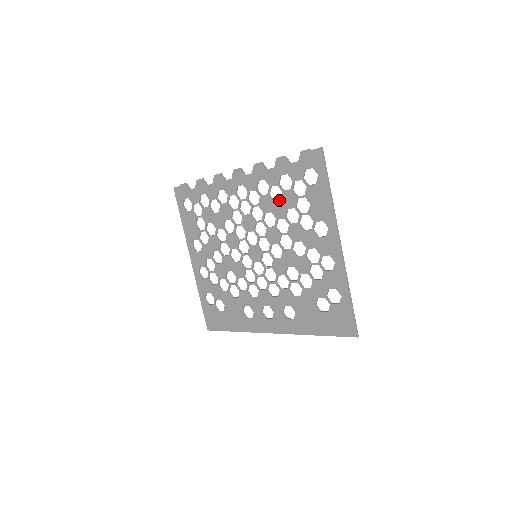
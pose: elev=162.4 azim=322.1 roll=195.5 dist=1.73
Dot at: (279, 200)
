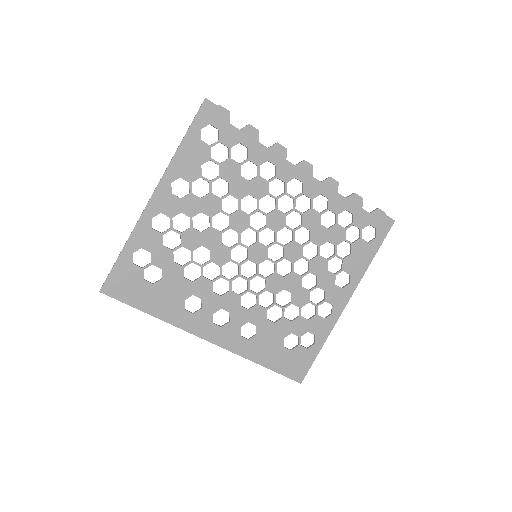
Dot at: (327, 228)
